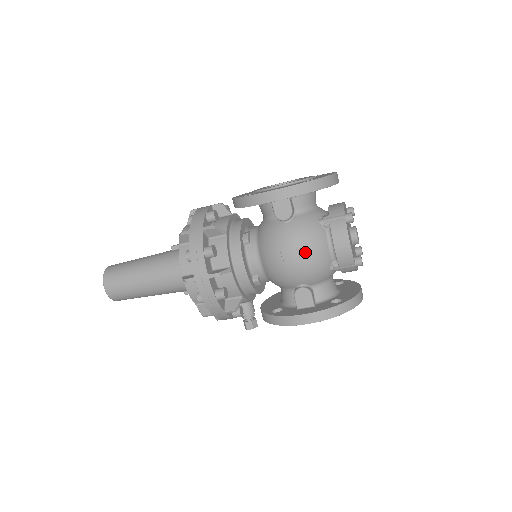
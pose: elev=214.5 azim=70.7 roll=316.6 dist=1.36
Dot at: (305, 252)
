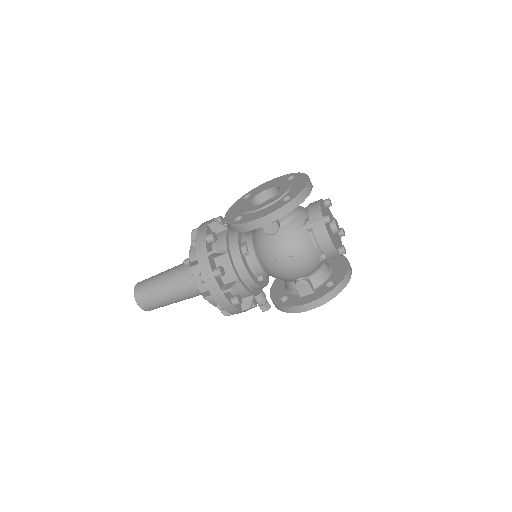
Dot at: (296, 257)
